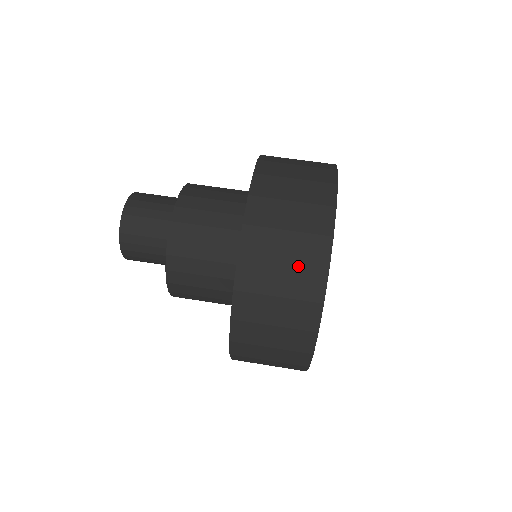
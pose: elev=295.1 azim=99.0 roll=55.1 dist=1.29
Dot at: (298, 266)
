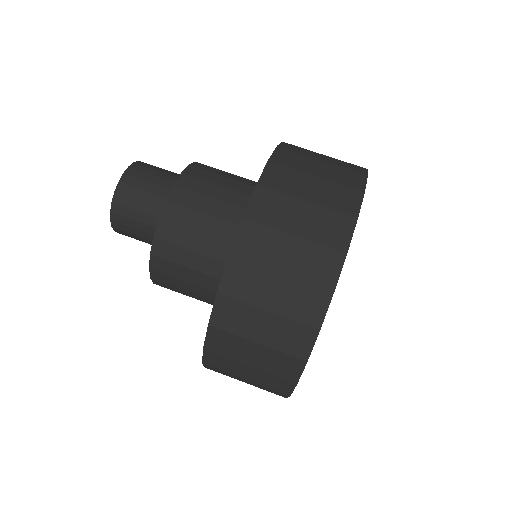
Dot at: (332, 181)
